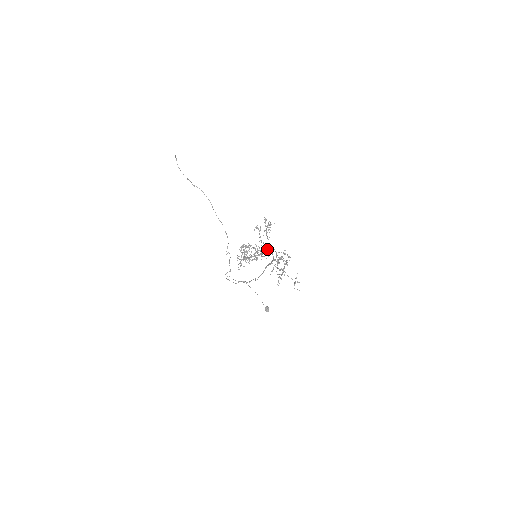
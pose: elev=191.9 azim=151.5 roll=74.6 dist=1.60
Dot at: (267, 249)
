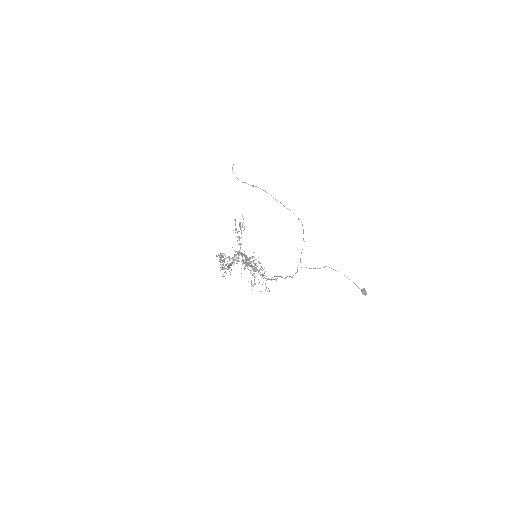
Dot at: occluded
